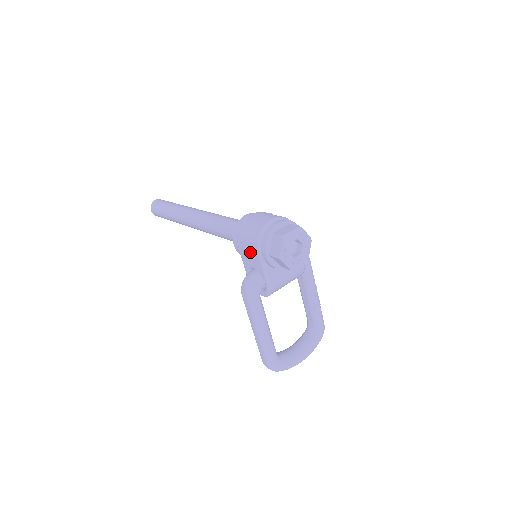
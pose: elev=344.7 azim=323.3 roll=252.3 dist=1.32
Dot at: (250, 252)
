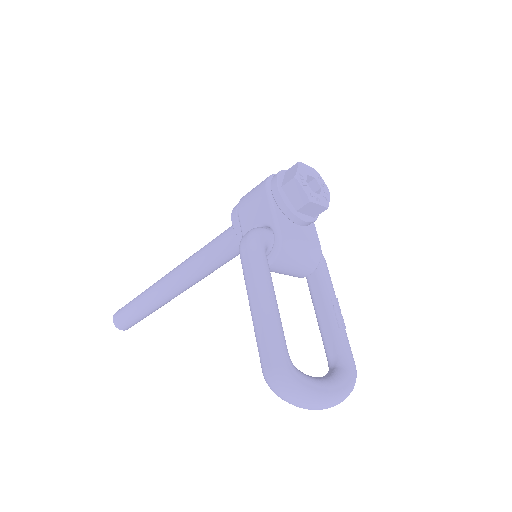
Dot at: (255, 203)
